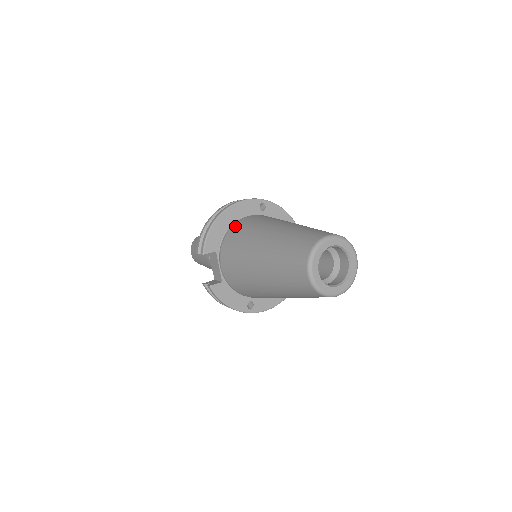
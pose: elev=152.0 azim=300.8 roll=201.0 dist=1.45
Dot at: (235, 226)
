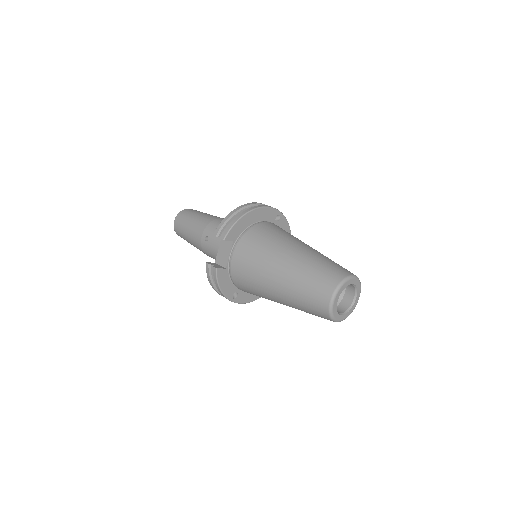
Dot at: (257, 227)
